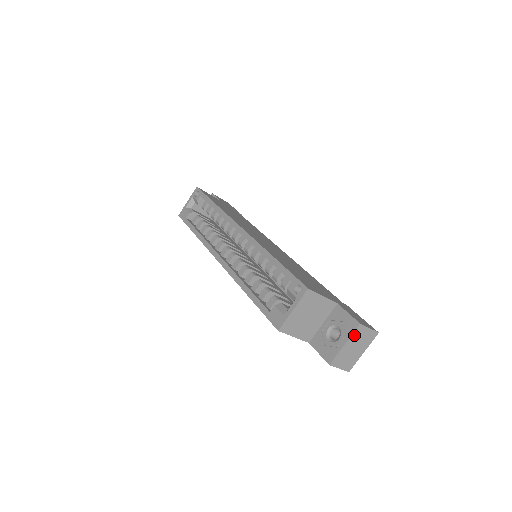
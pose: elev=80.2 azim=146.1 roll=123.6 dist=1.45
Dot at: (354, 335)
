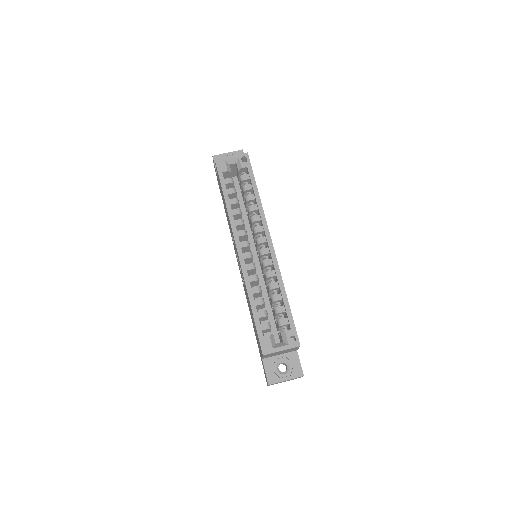
Dot at: (295, 378)
